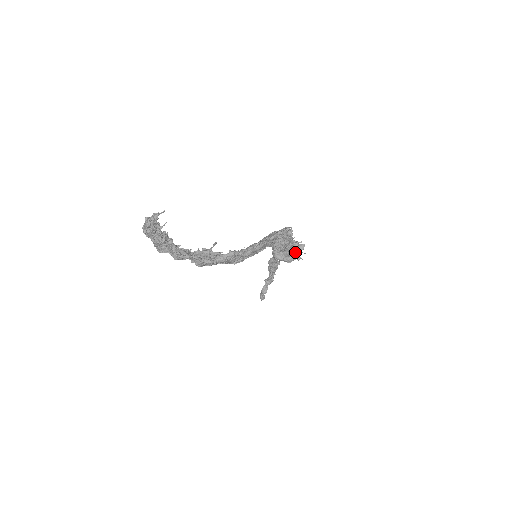
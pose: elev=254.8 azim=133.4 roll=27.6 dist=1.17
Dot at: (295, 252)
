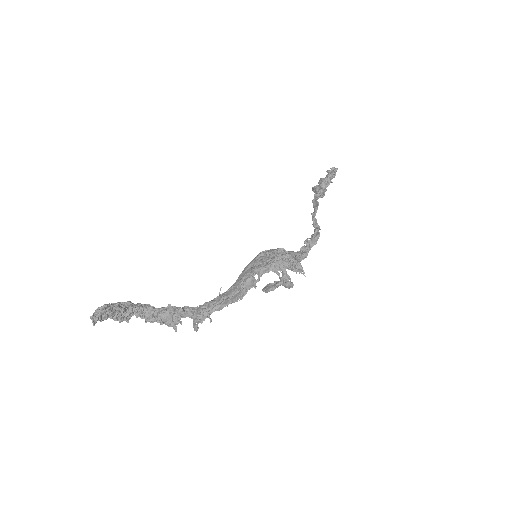
Dot at: (284, 286)
